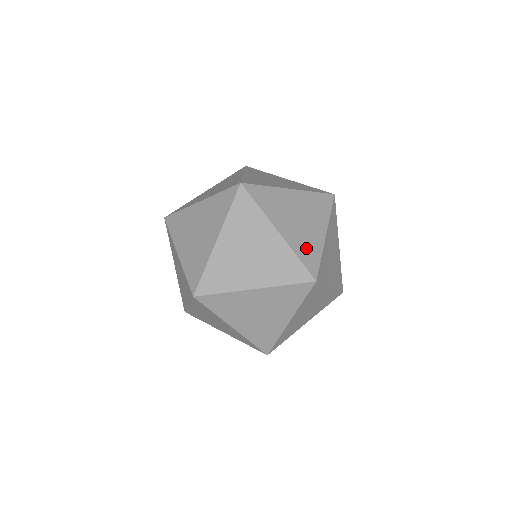
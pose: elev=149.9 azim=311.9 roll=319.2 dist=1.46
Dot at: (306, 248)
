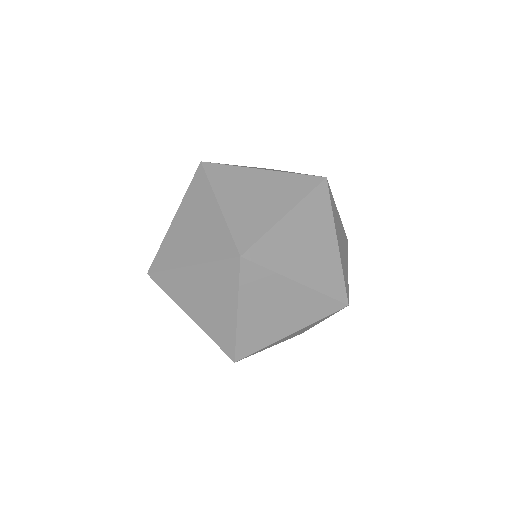
Dot at: (327, 277)
